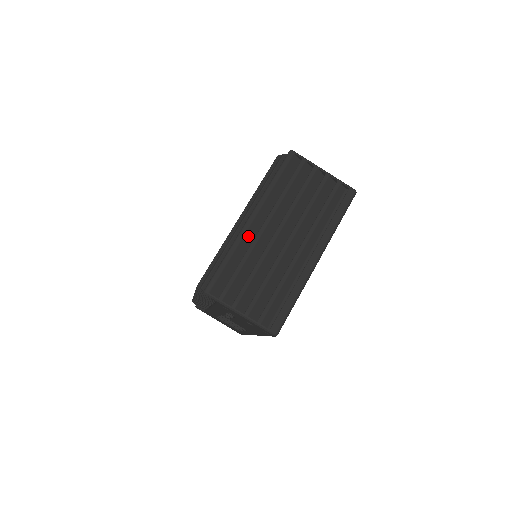
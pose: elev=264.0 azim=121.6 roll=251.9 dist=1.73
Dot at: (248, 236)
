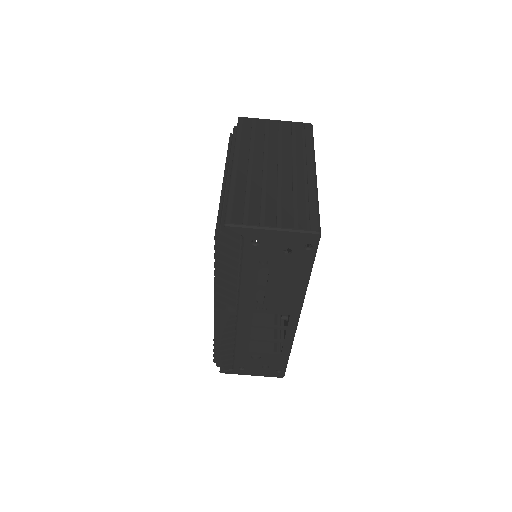
Dot at: (240, 176)
